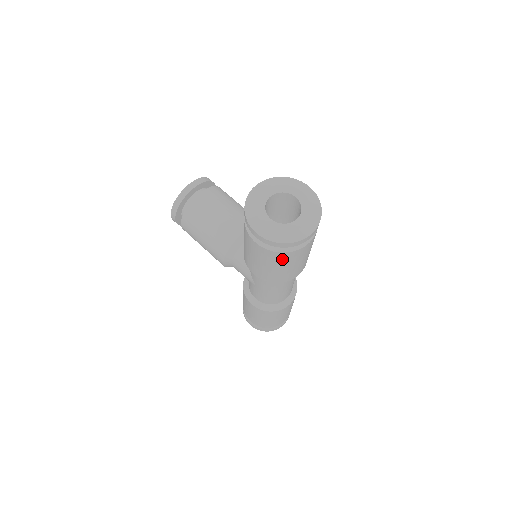
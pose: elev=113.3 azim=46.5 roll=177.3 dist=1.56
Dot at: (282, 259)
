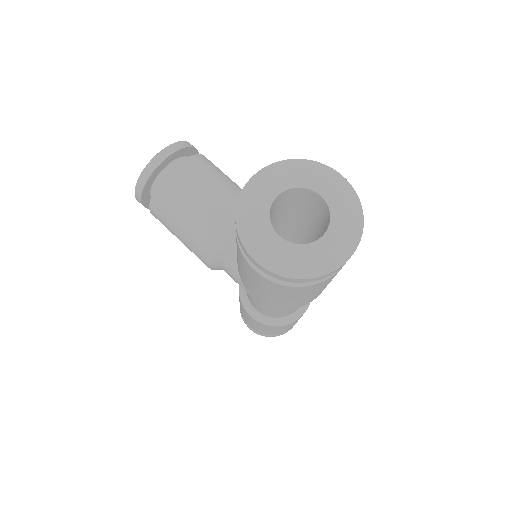
Dot at: (296, 292)
